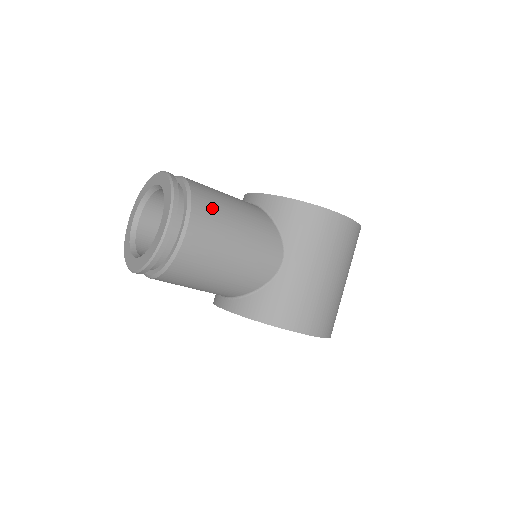
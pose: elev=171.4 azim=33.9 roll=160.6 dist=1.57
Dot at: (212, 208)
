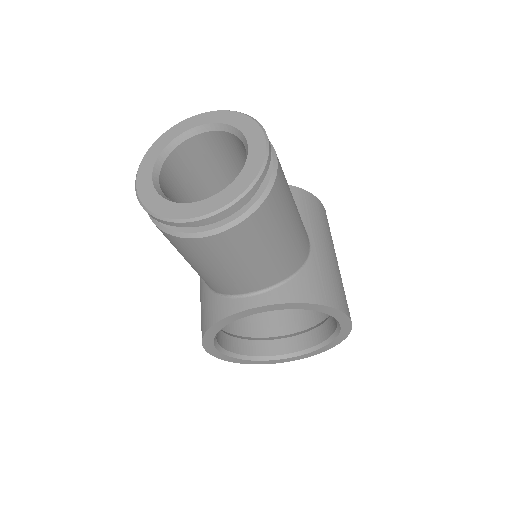
Dot at: occluded
